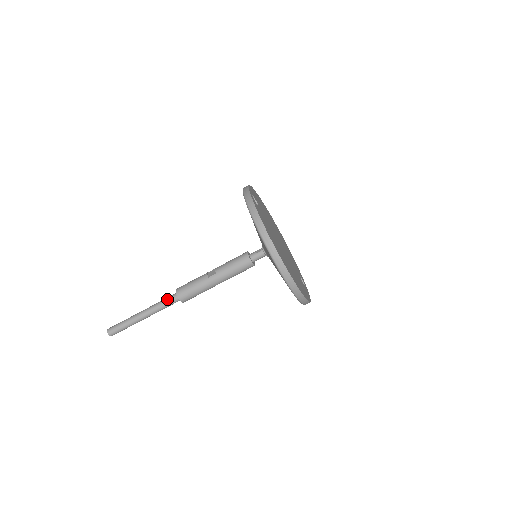
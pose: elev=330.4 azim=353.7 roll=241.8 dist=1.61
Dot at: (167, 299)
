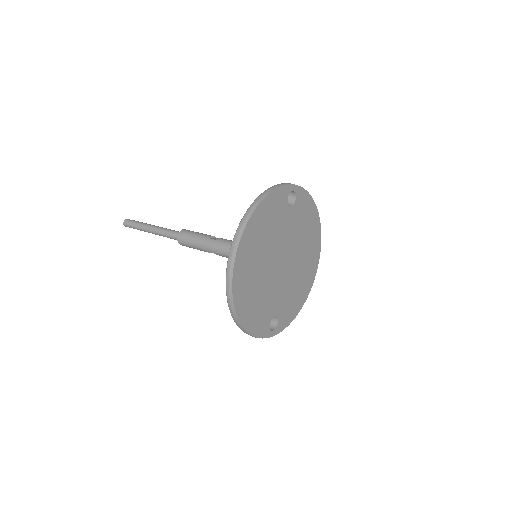
Dot at: (174, 230)
